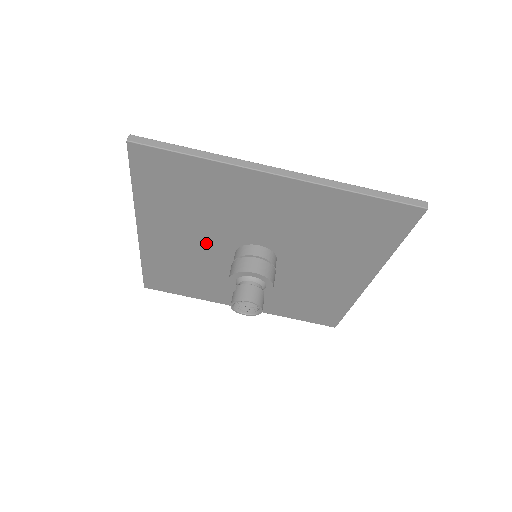
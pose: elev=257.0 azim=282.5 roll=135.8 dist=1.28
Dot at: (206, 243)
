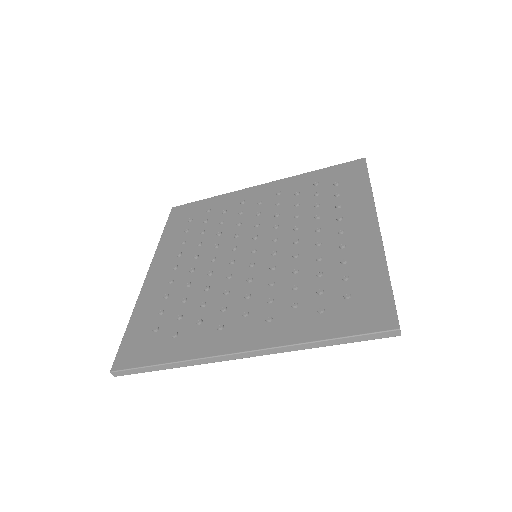
Dot at: occluded
